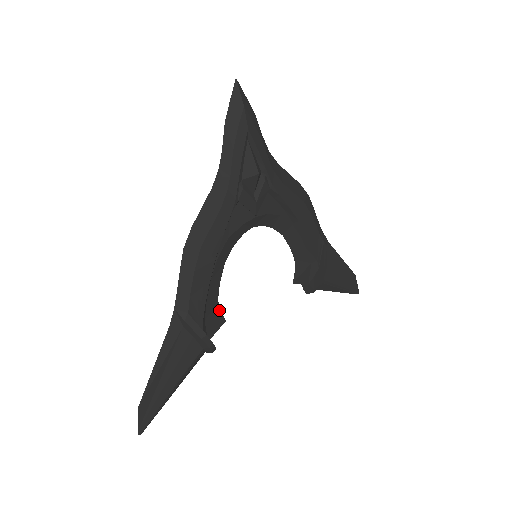
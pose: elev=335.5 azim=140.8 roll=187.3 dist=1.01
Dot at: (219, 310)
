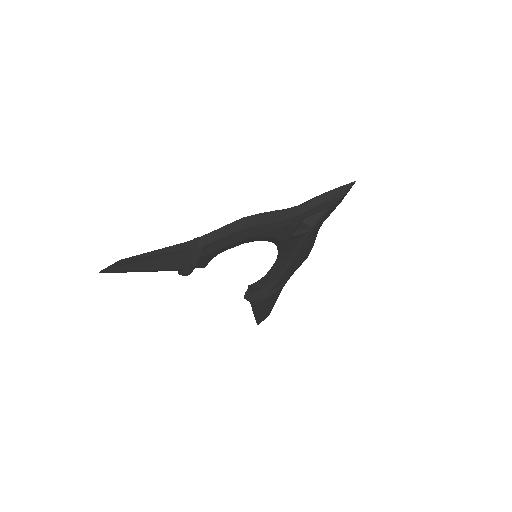
Dot at: occluded
